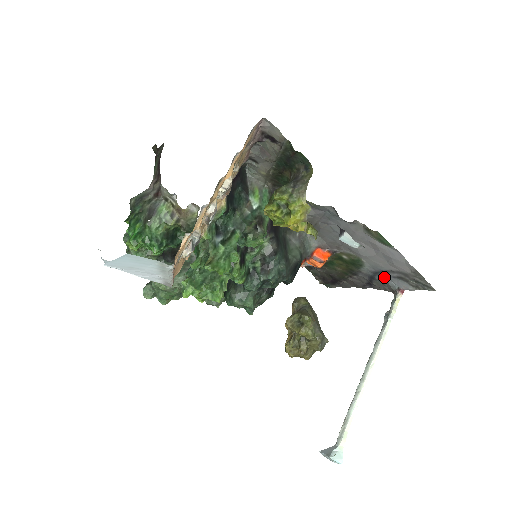
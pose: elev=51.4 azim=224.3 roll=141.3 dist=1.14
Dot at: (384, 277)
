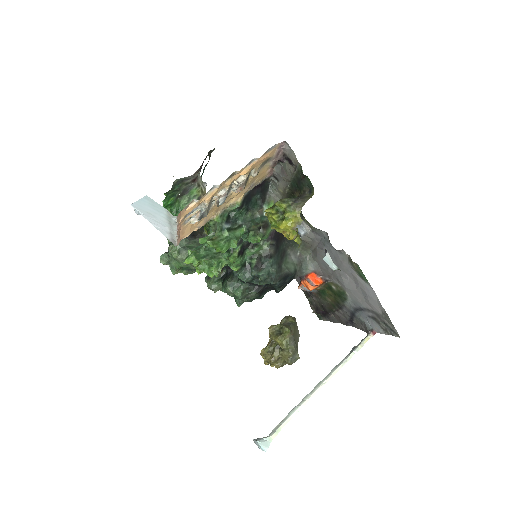
Dot at: (362, 315)
